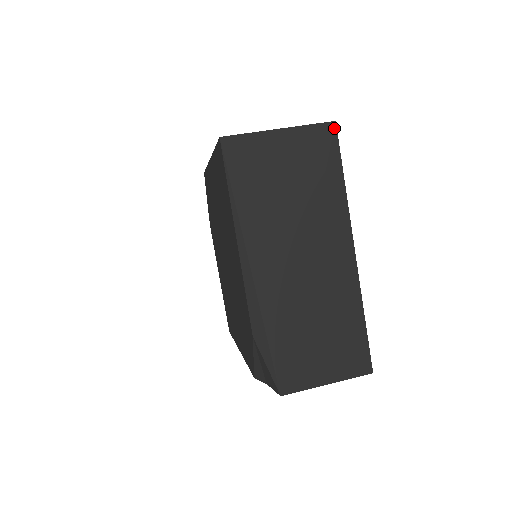
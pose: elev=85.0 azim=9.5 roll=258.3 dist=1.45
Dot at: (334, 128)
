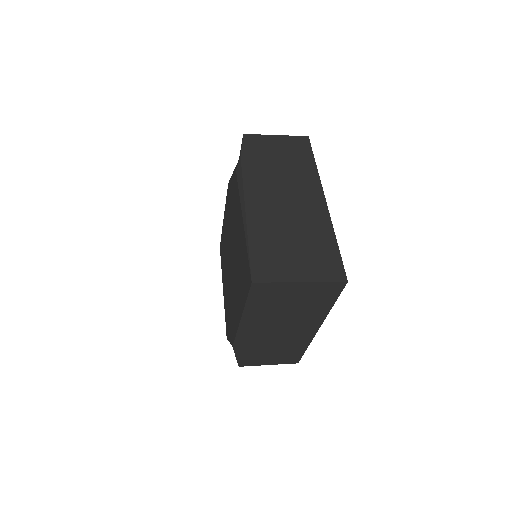
Dot at: (344, 285)
